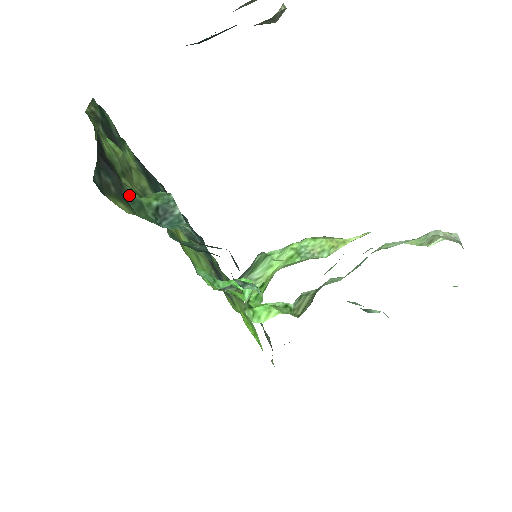
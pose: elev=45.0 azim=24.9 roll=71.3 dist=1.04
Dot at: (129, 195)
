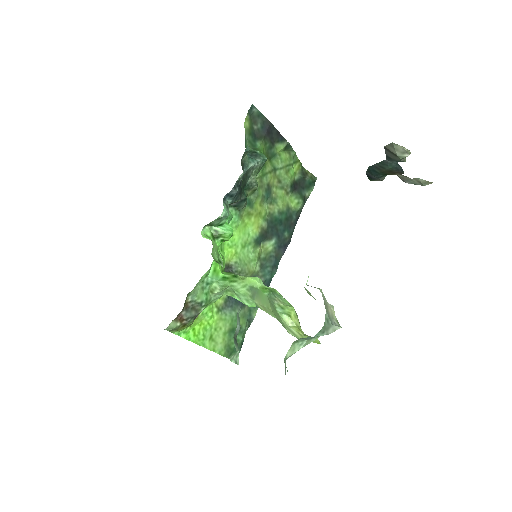
Dot at: (257, 141)
